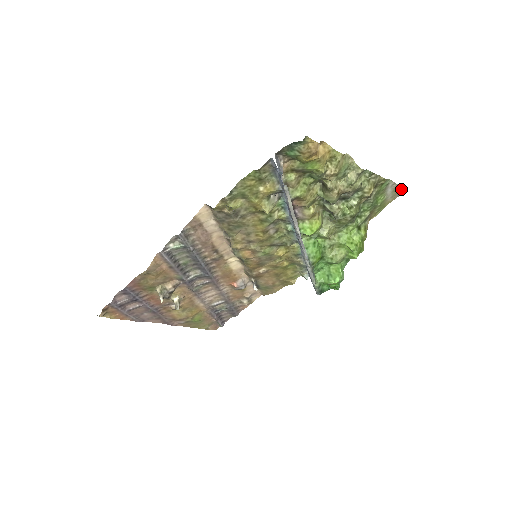
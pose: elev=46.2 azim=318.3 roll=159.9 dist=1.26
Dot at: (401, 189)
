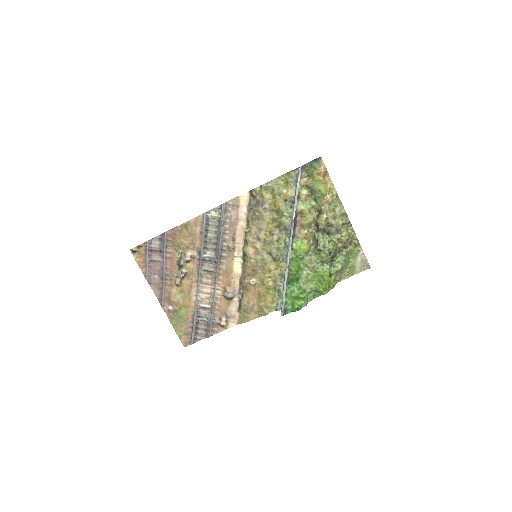
Dot at: (367, 263)
